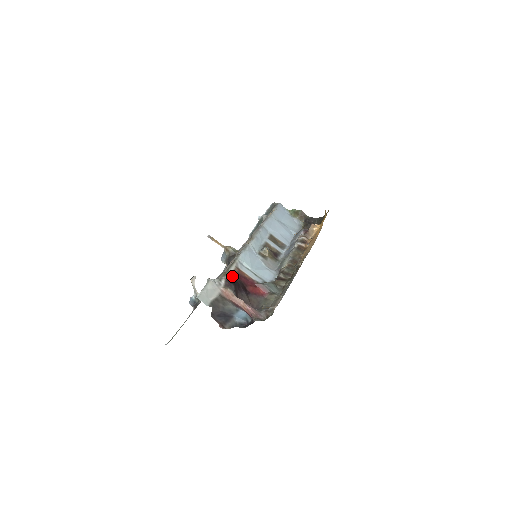
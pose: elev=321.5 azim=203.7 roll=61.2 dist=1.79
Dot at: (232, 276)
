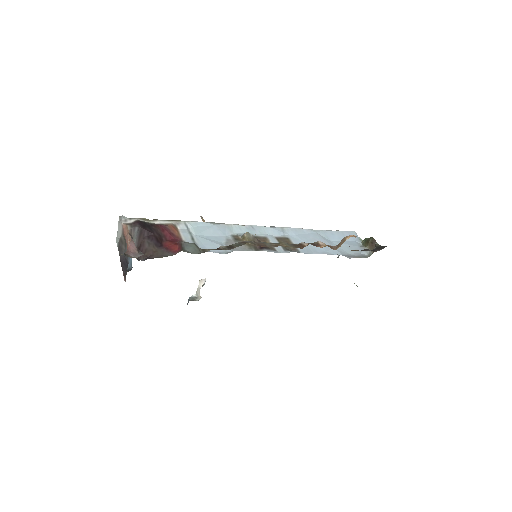
Dot at: (152, 224)
